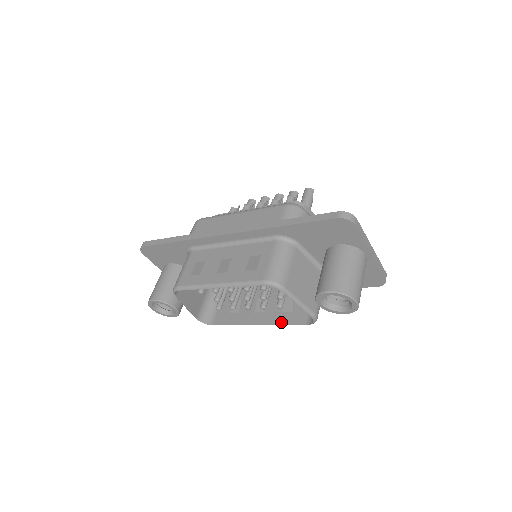
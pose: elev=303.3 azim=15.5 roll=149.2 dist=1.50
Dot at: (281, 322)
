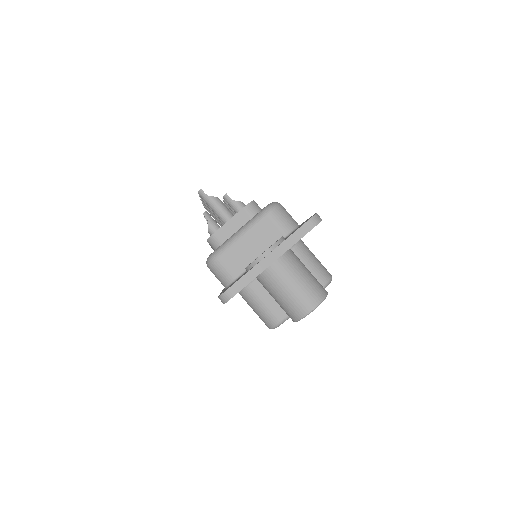
Dot at: occluded
